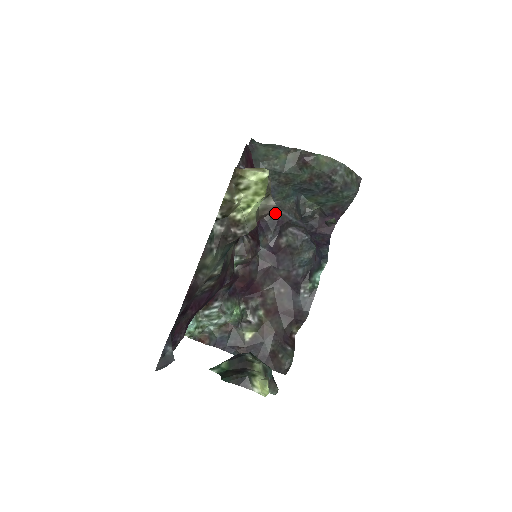
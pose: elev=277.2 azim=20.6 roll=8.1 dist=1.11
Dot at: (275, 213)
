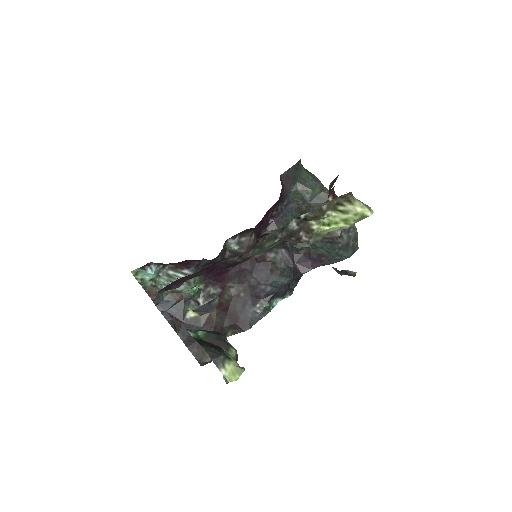
Dot at: (278, 229)
